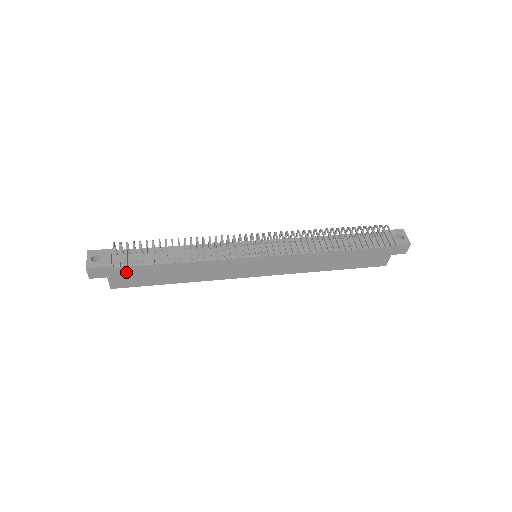
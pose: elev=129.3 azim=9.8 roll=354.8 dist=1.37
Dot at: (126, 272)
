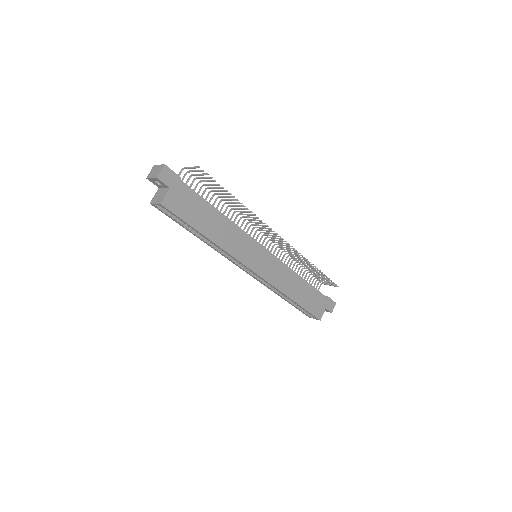
Dot at: (185, 194)
